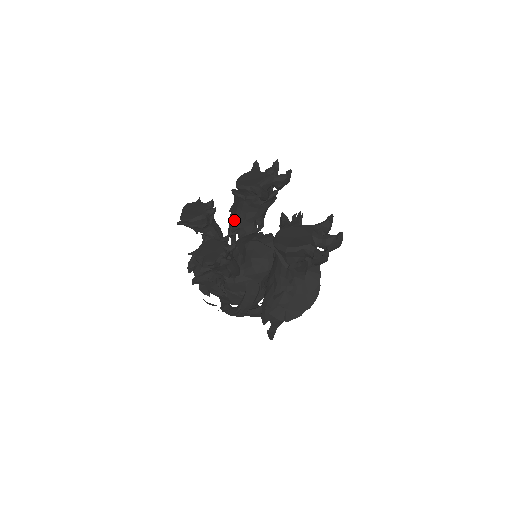
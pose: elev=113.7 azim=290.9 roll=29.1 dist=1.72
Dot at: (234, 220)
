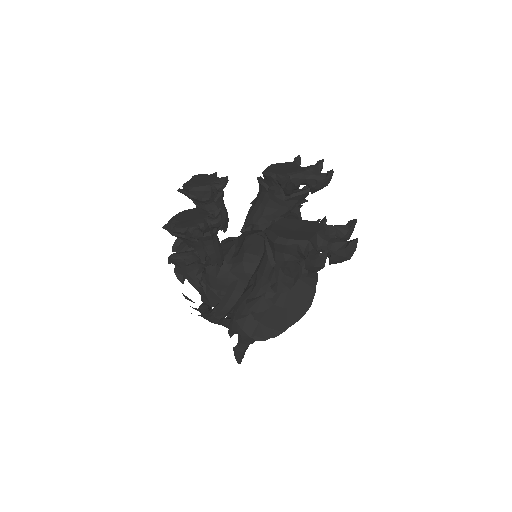
Dot at: occluded
